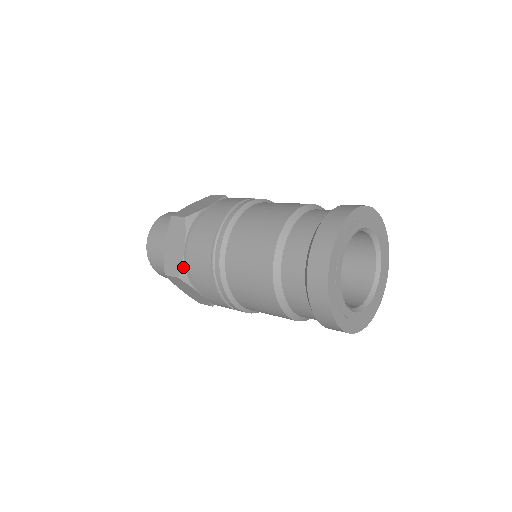
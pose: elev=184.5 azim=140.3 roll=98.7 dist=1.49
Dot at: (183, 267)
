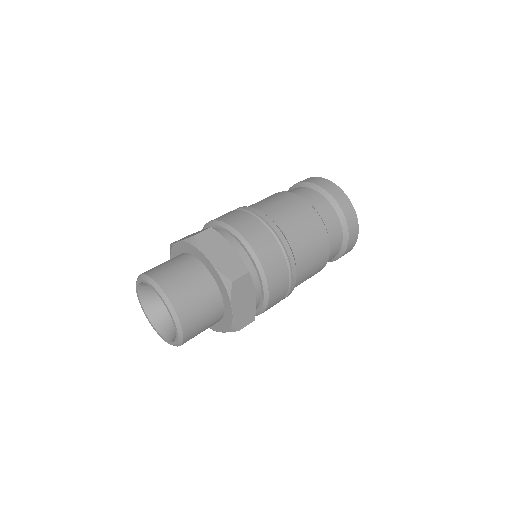
Dot at: (244, 263)
